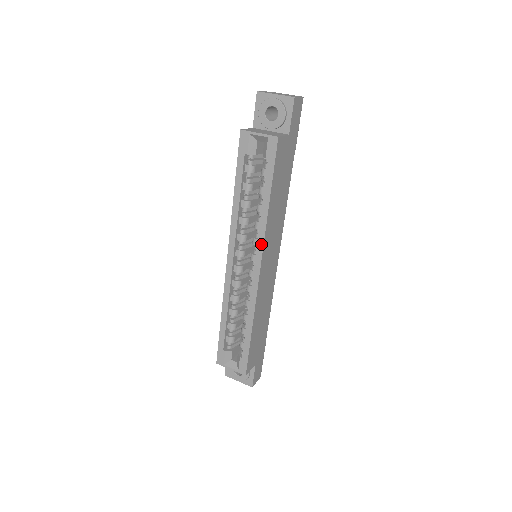
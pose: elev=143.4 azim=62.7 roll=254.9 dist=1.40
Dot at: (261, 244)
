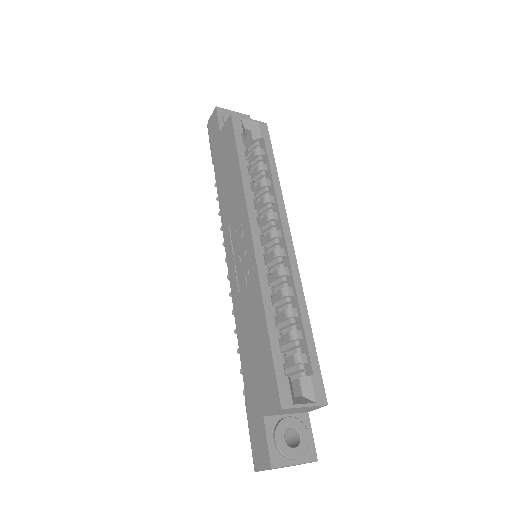
Dot at: (284, 213)
